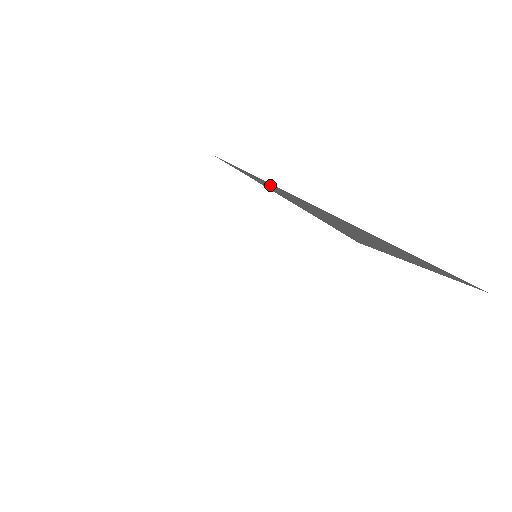
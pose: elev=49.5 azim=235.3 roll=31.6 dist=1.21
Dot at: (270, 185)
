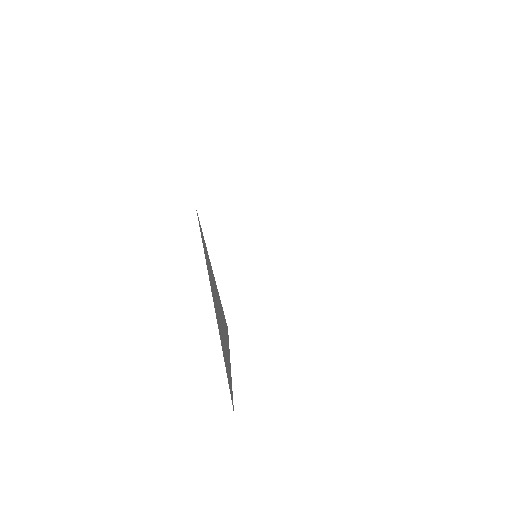
Dot at: occluded
